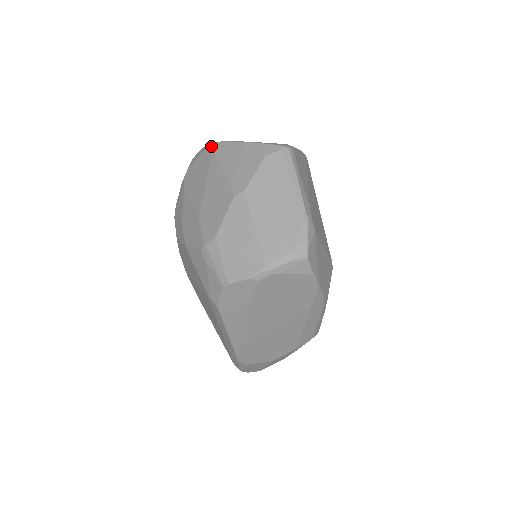
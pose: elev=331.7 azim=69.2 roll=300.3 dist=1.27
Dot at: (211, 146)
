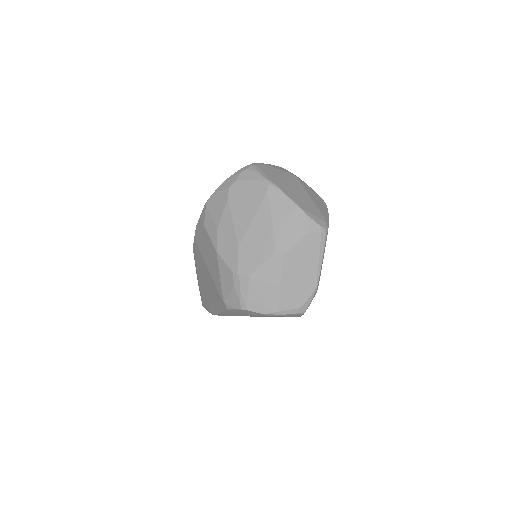
Dot at: (267, 184)
